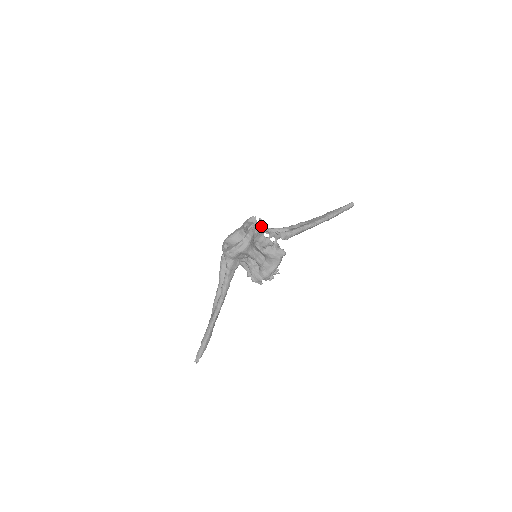
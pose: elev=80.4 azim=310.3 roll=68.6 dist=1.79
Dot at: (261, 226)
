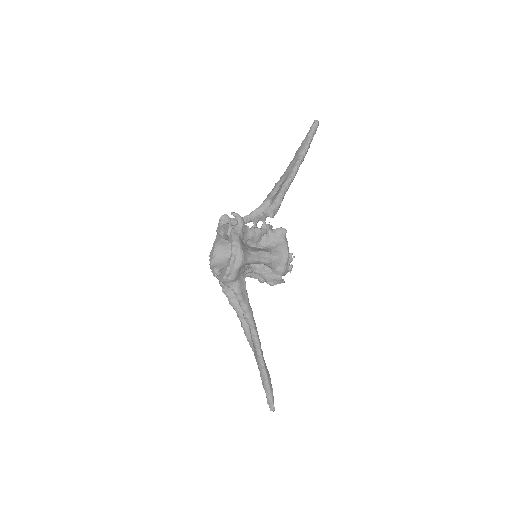
Dot at: (240, 221)
